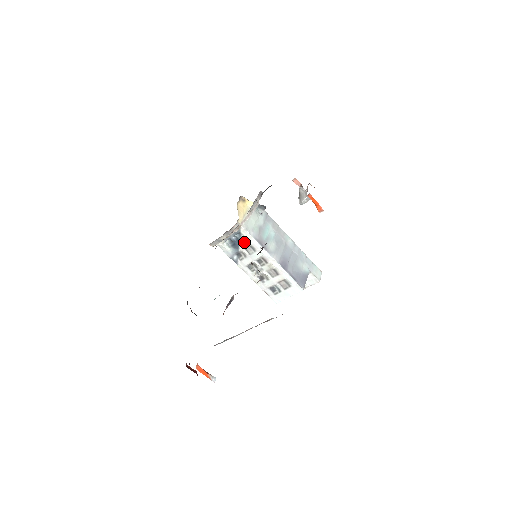
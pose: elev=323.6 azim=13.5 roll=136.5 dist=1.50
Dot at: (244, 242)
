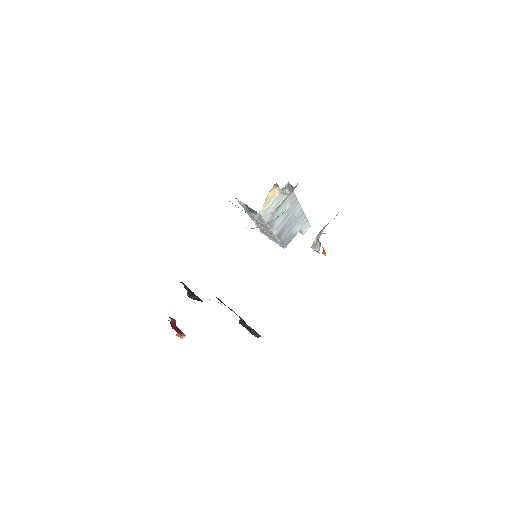
Dot at: occluded
